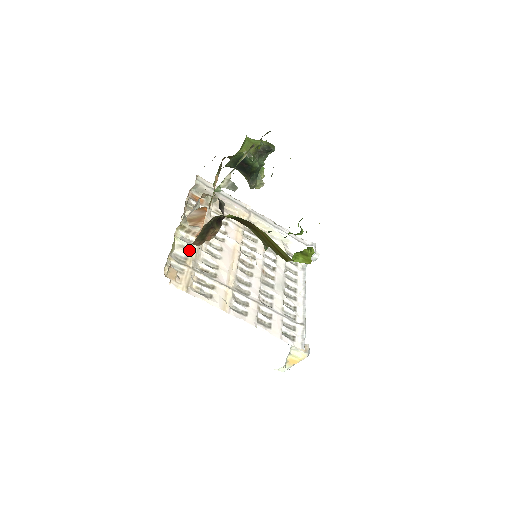
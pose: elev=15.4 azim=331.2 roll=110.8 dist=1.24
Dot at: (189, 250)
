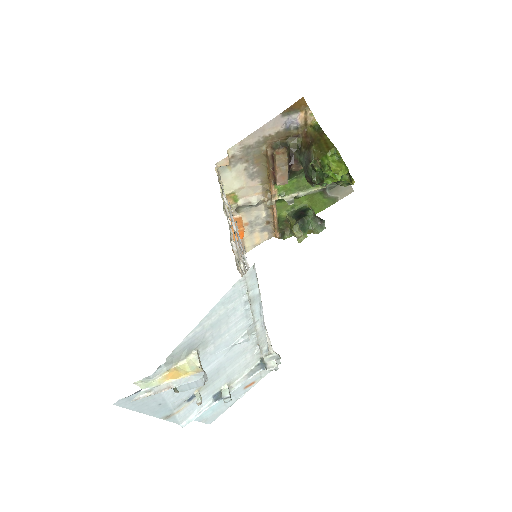
Dot at: occluded
